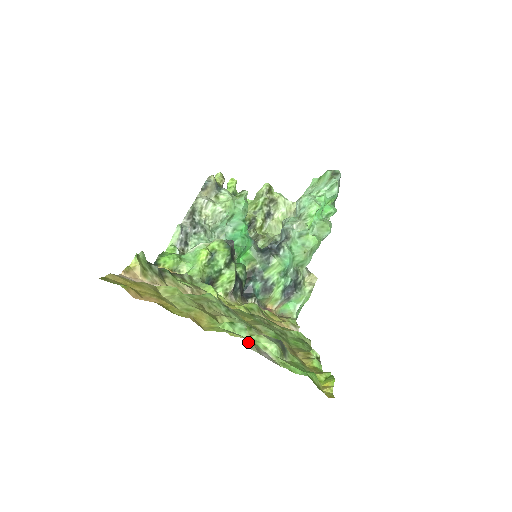
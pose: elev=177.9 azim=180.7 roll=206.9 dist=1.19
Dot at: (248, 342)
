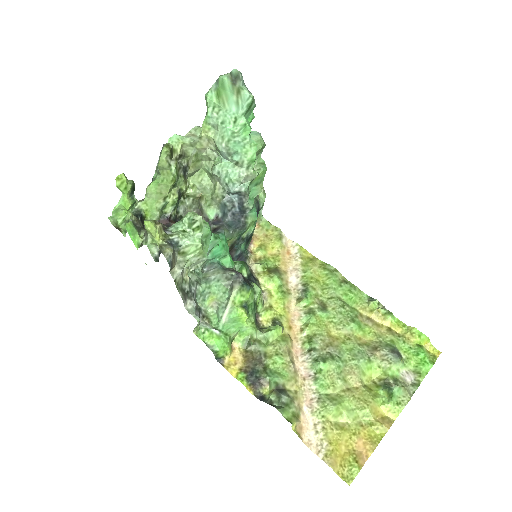
Dot at: (409, 393)
